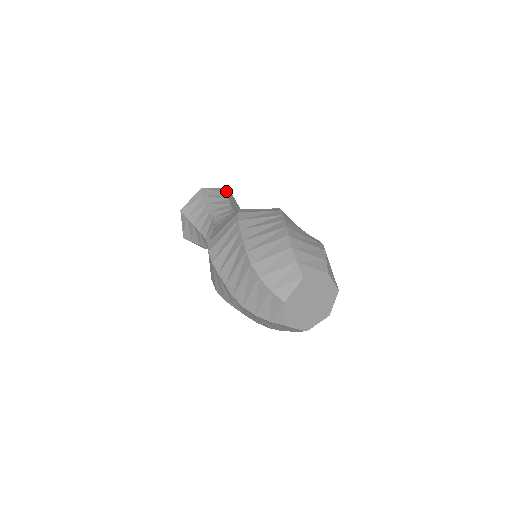
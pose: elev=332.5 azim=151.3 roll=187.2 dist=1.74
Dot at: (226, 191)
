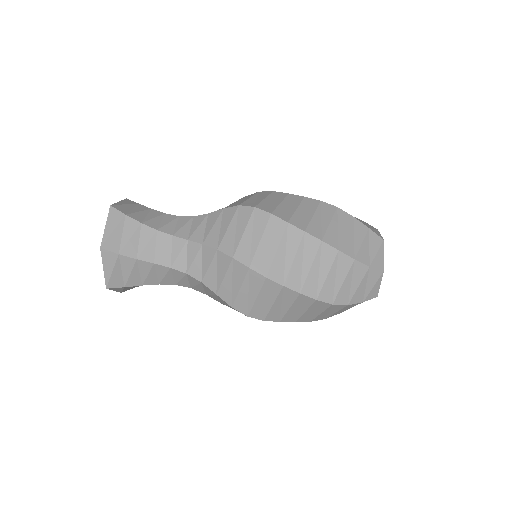
Dot at: (131, 201)
